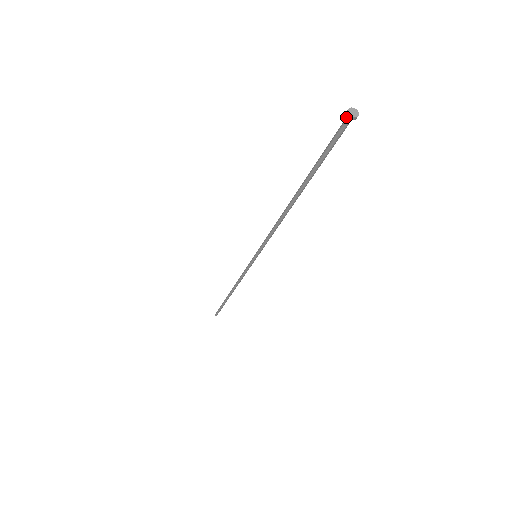
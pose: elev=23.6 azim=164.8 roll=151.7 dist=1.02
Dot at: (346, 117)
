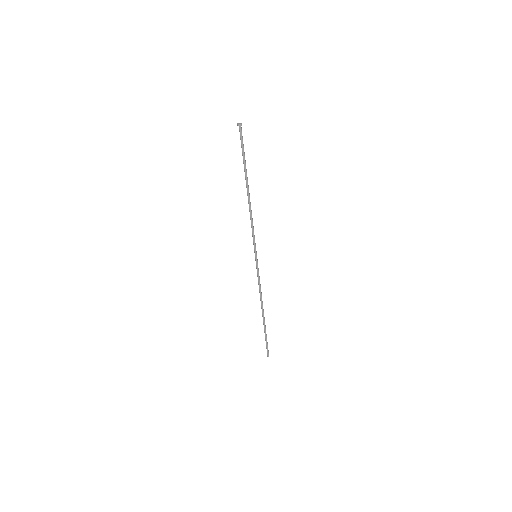
Dot at: (239, 128)
